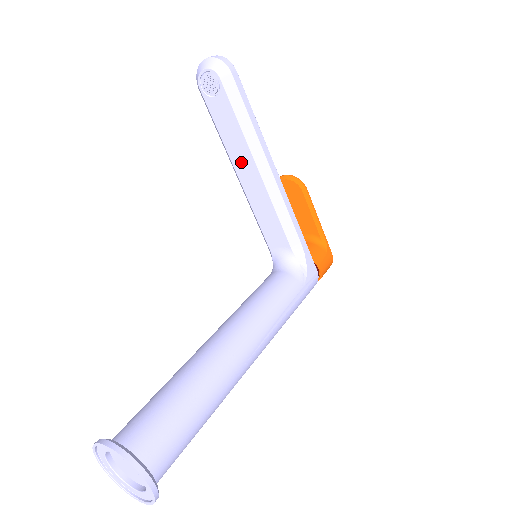
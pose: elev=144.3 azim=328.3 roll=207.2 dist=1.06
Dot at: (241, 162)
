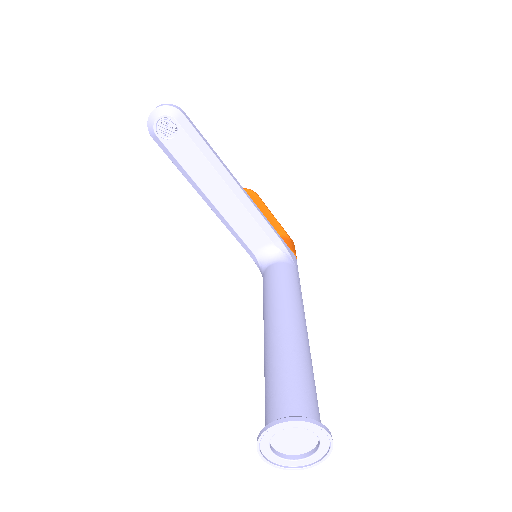
Dot at: (210, 186)
